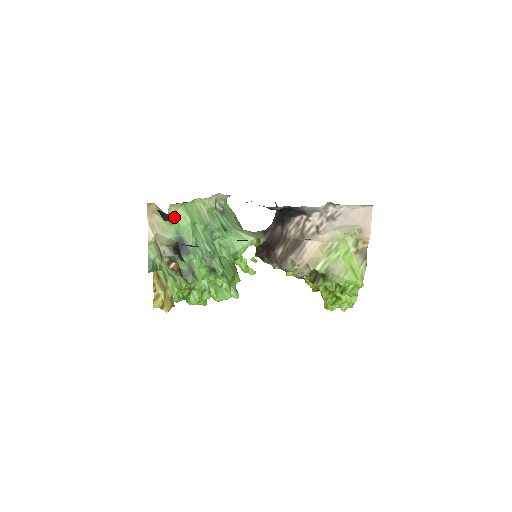
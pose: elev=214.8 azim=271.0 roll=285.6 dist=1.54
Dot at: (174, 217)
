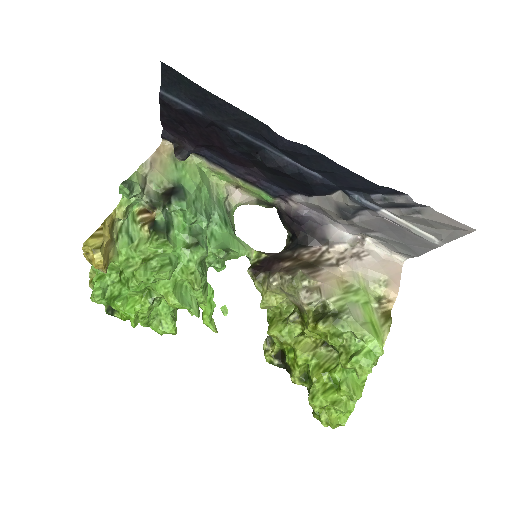
Dot at: (185, 166)
